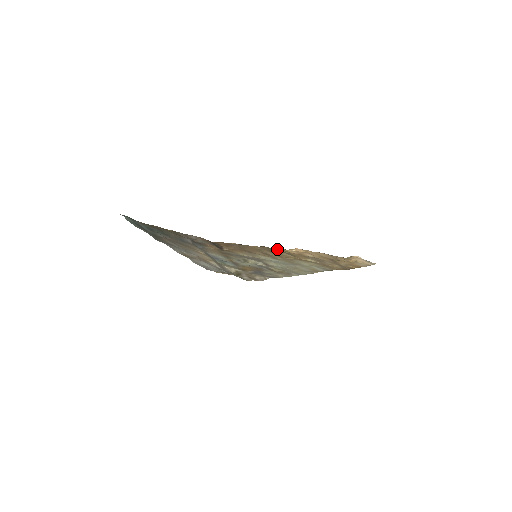
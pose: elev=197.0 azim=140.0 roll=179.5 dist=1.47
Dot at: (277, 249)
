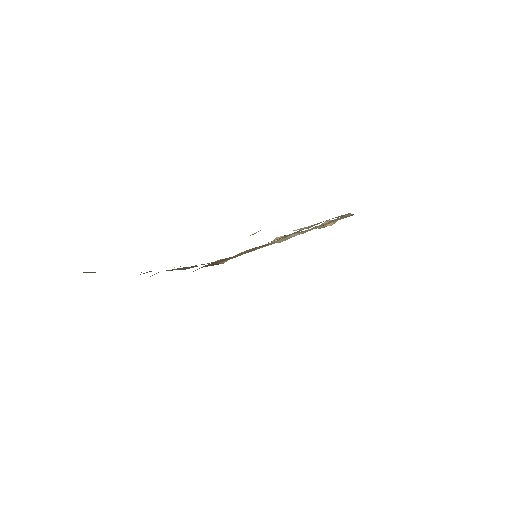
Dot at: occluded
